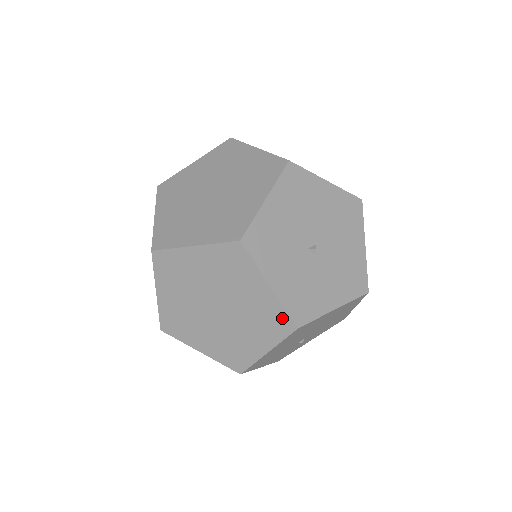
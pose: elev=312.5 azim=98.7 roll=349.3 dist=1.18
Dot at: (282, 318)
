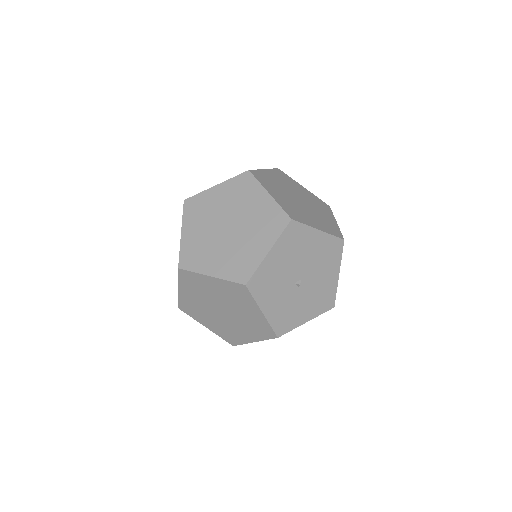
Dot at: (268, 330)
